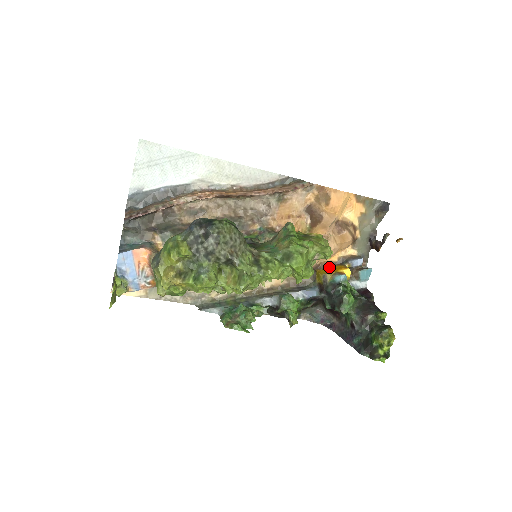
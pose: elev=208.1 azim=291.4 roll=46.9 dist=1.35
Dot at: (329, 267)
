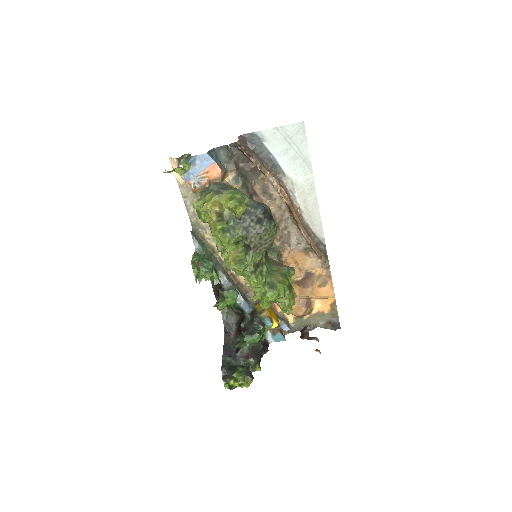
Dot at: (271, 309)
